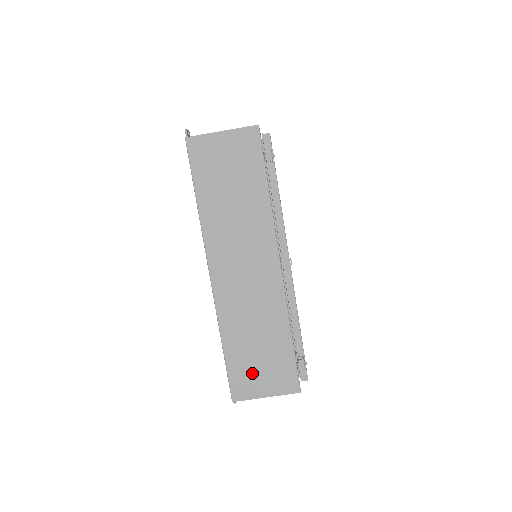
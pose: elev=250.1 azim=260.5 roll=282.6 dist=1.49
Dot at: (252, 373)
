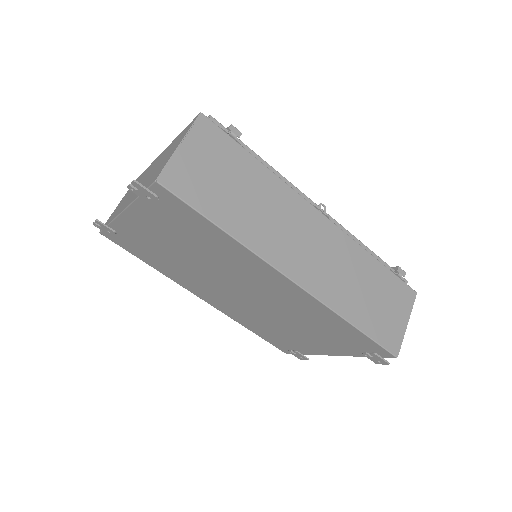
Dot at: (386, 319)
